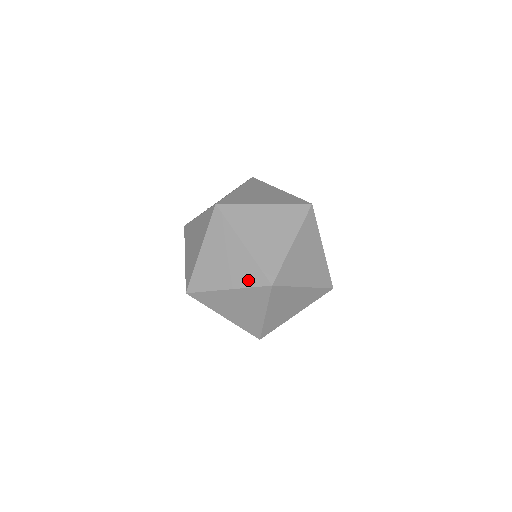
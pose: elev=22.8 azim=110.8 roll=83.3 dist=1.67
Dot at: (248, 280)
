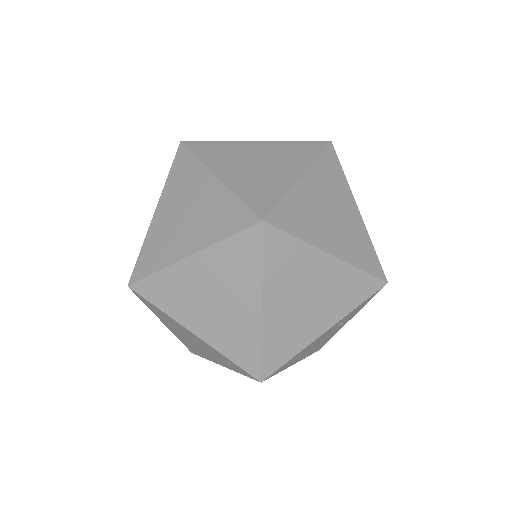
Dot at: (223, 227)
